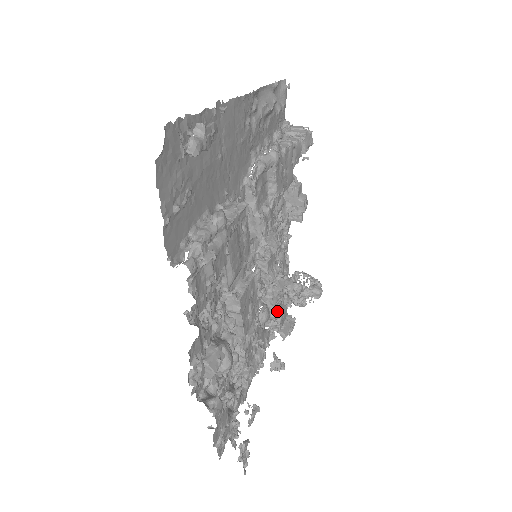
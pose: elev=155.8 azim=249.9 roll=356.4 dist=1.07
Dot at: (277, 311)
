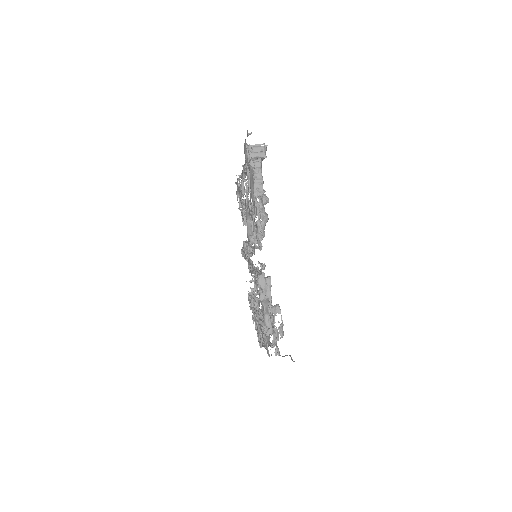
Dot at: occluded
